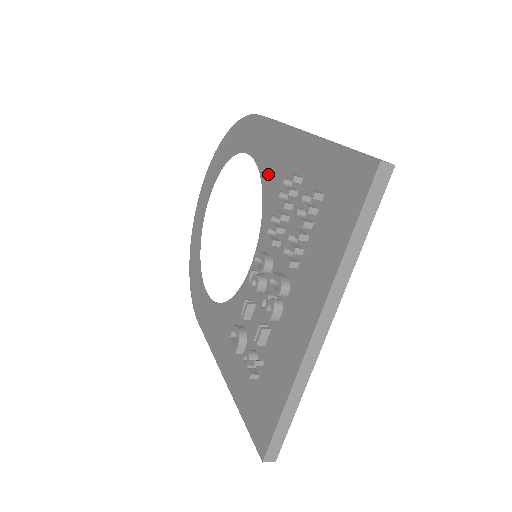
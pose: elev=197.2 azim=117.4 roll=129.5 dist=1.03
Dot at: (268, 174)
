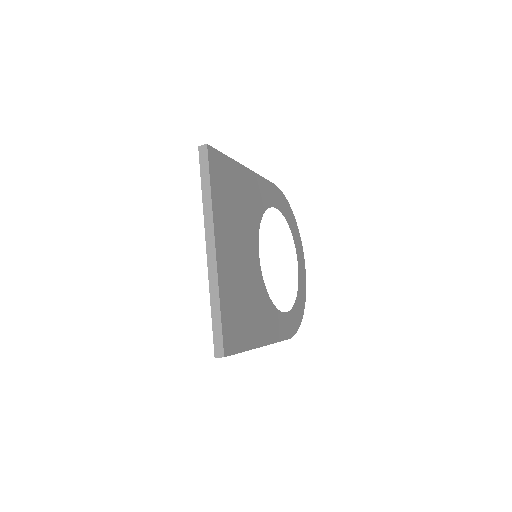
Dot at: occluded
